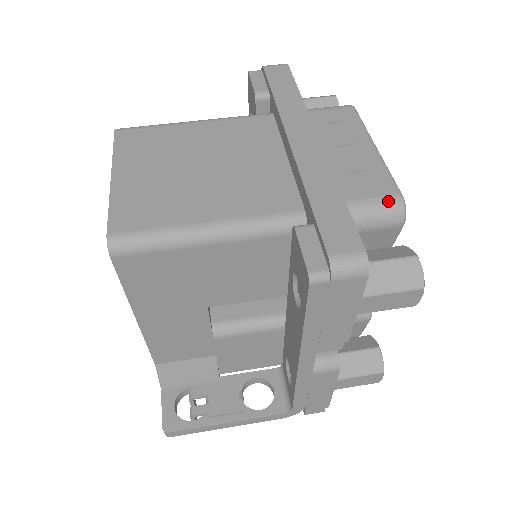
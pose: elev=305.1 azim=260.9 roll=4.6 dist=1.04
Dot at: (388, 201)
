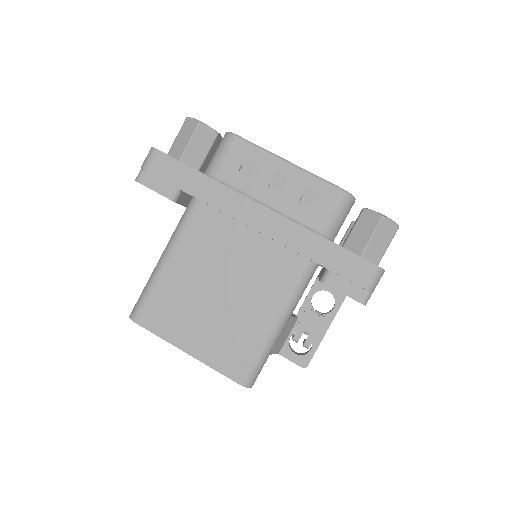
Dot at: (341, 203)
